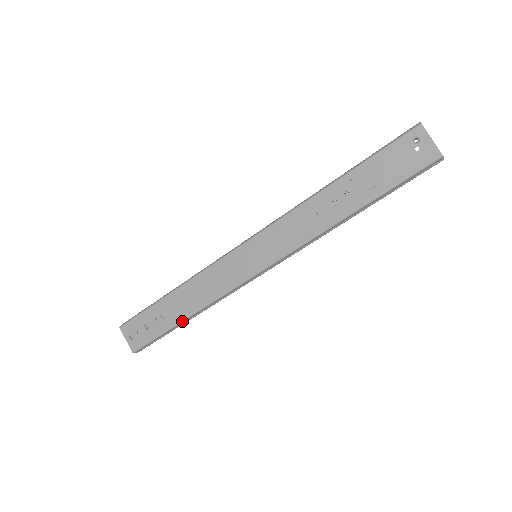
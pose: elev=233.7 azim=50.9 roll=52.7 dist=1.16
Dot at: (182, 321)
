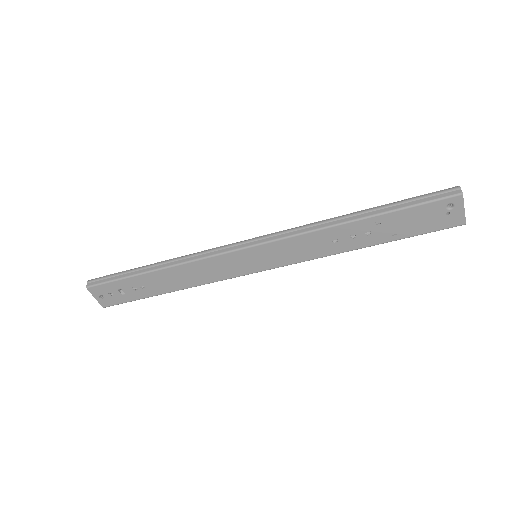
Dot at: (165, 293)
